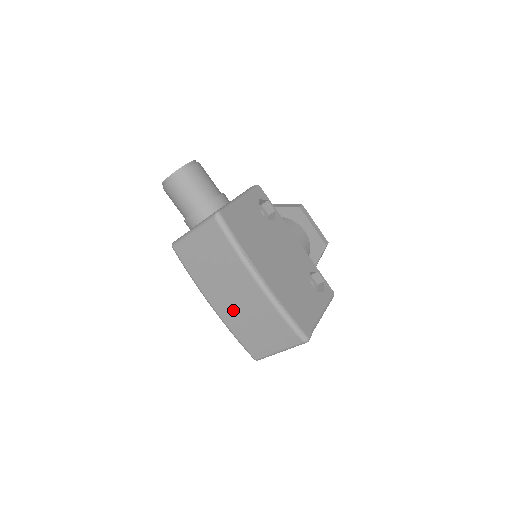
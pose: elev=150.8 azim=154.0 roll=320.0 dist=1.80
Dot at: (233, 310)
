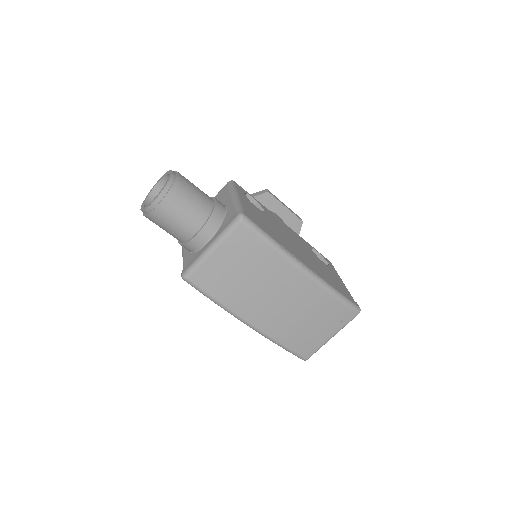
Dot at: (278, 317)
